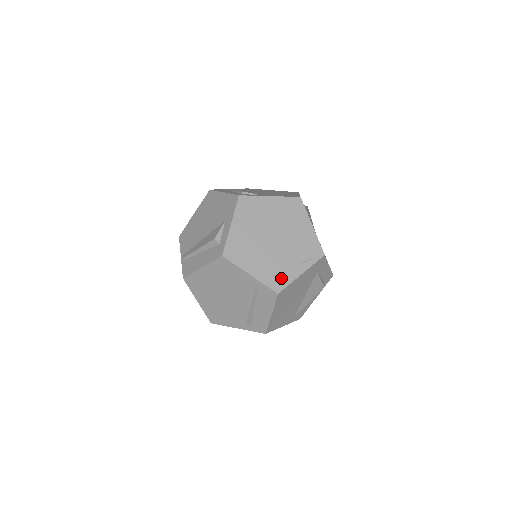
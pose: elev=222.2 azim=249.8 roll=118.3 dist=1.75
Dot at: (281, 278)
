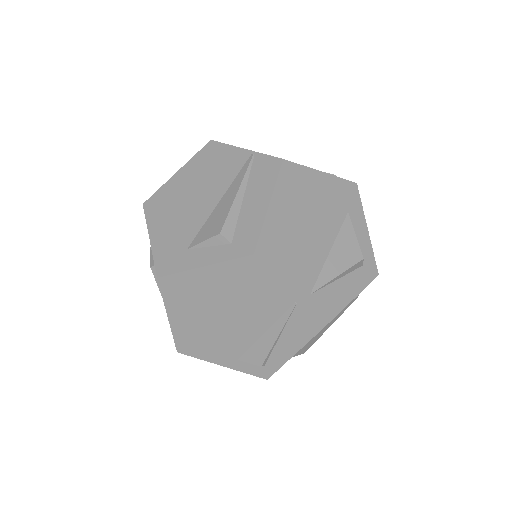
Dot at: occluded
